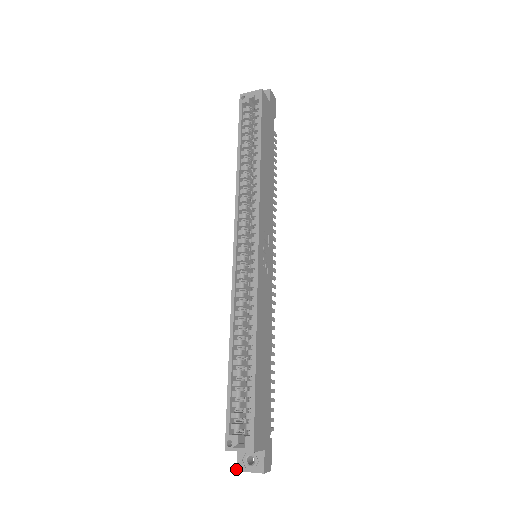
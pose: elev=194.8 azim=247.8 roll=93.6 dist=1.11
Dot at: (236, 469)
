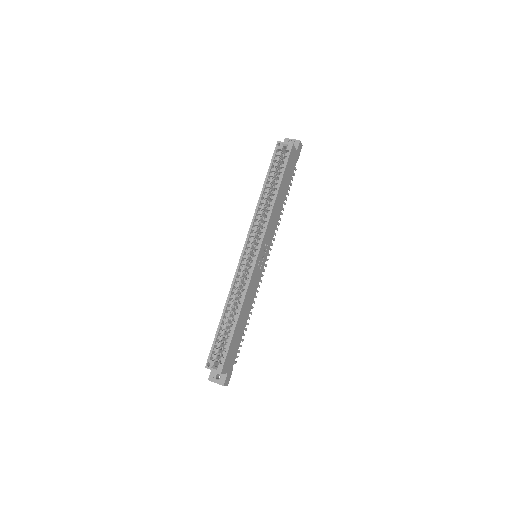
Dot at: (208, 379)
